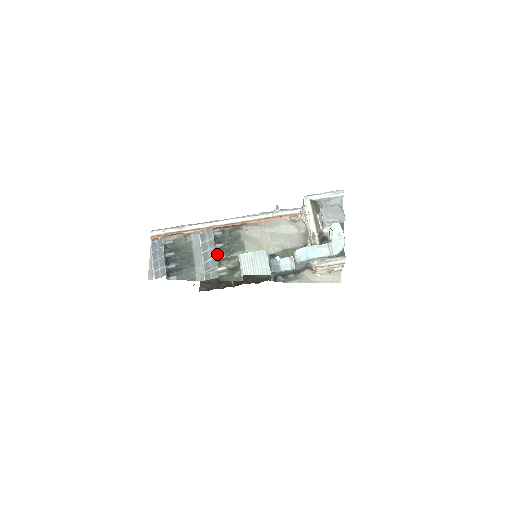
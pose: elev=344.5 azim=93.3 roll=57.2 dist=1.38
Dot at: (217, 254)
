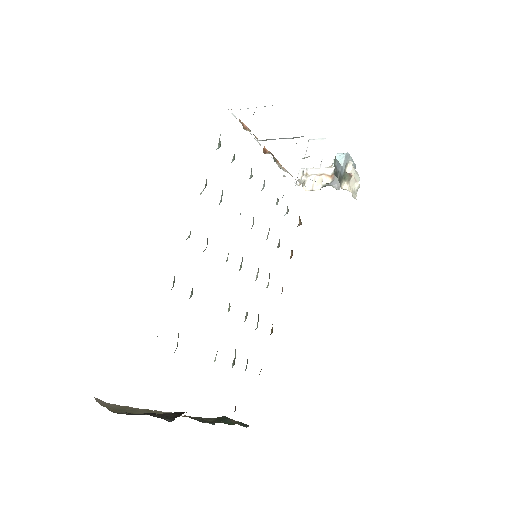
Dot at: occluded
